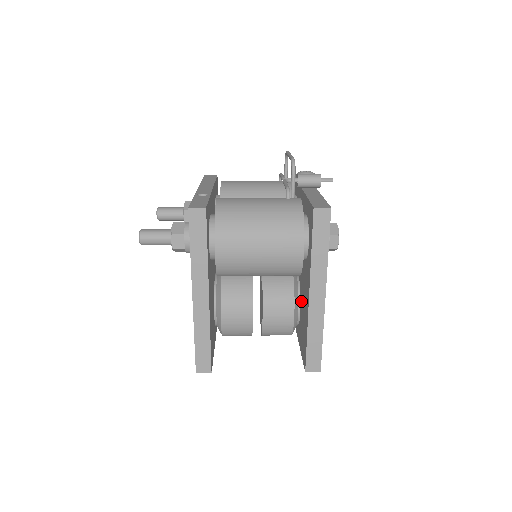
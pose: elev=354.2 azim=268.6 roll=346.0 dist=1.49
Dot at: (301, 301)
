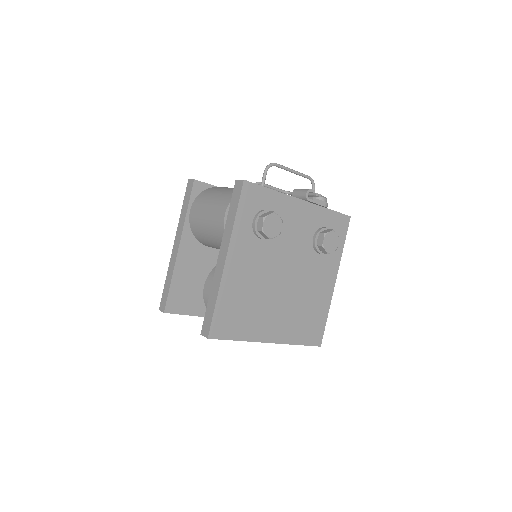
Dot at: occluded
